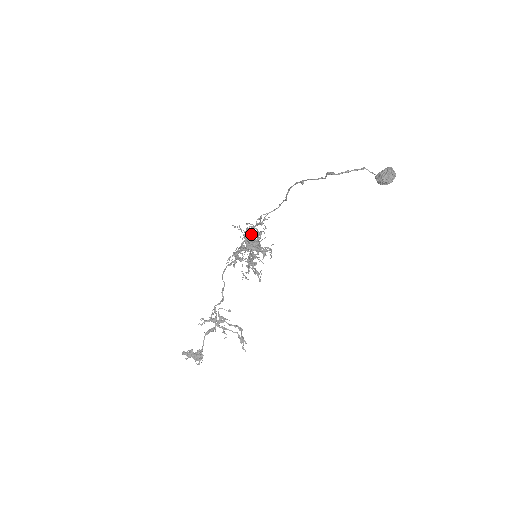
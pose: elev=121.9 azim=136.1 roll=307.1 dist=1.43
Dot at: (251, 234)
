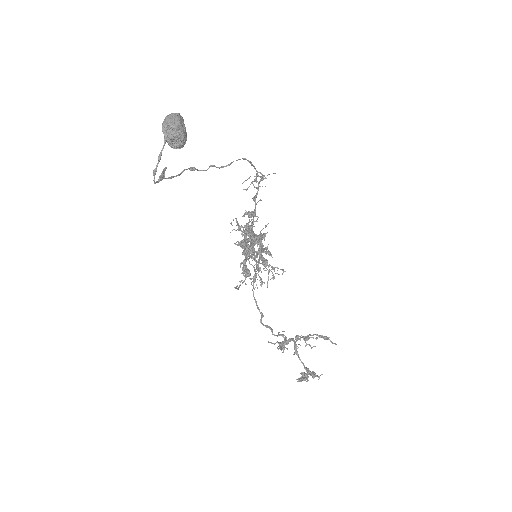
Dot at: (245, 226)
